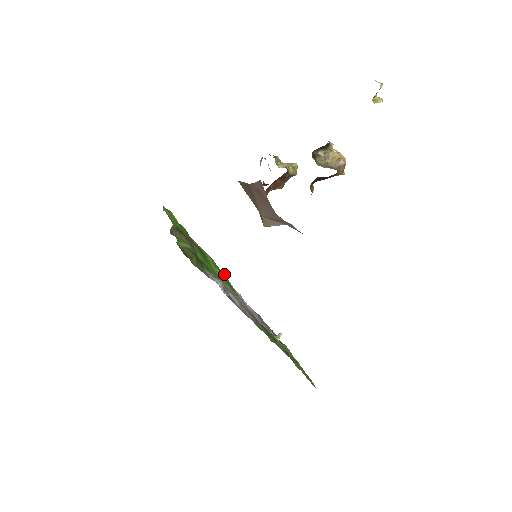
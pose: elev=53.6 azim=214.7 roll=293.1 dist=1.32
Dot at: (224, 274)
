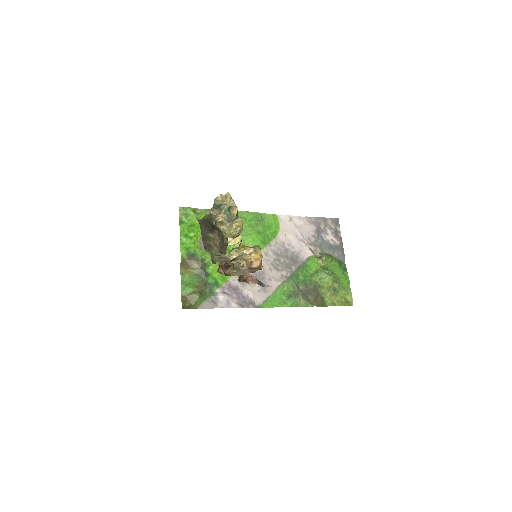
Dot at: (259, 224)
